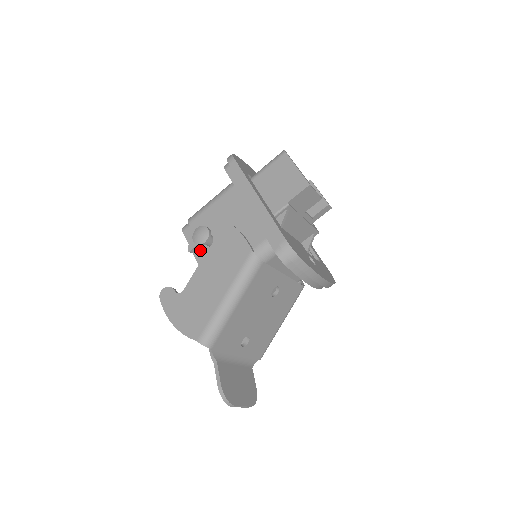
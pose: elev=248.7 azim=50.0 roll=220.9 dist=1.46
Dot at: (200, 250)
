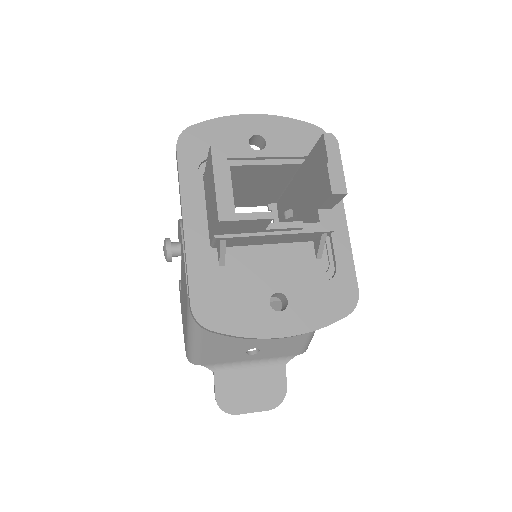
Dot at: occluded
